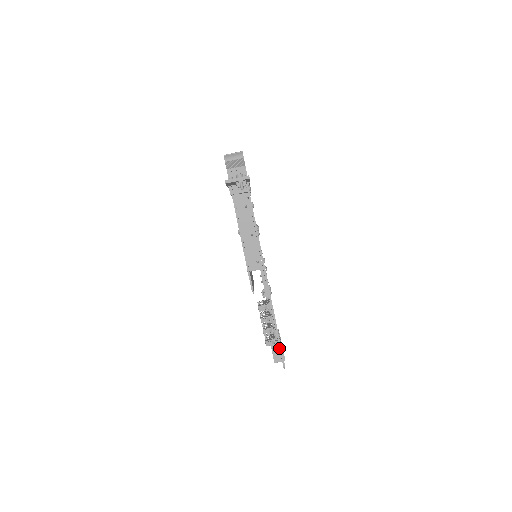
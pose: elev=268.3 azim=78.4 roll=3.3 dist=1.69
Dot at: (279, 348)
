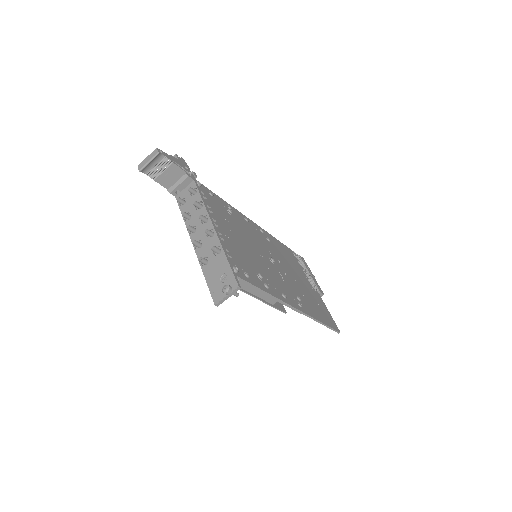
Dot at: occluded
